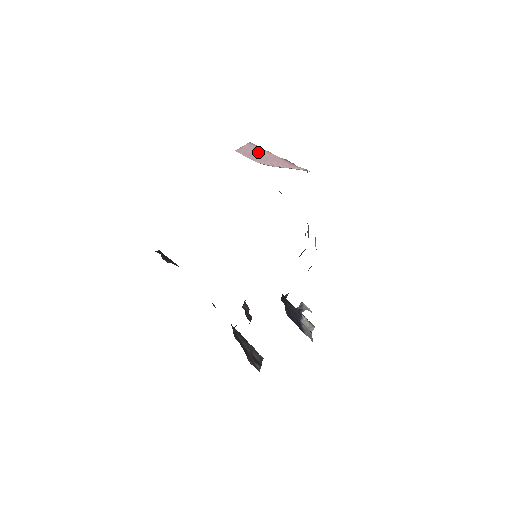
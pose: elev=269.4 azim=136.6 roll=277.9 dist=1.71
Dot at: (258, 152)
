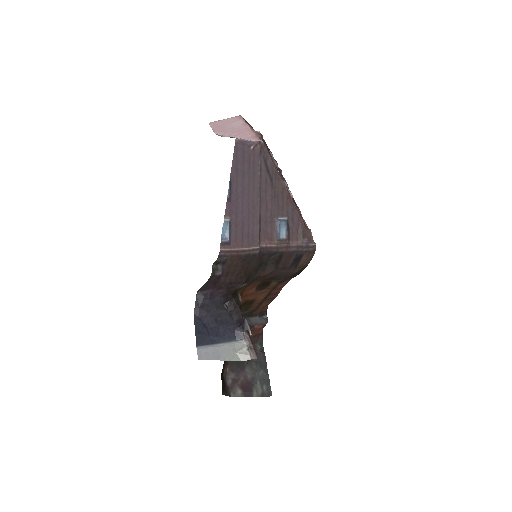
Dot at: (233, 124)
